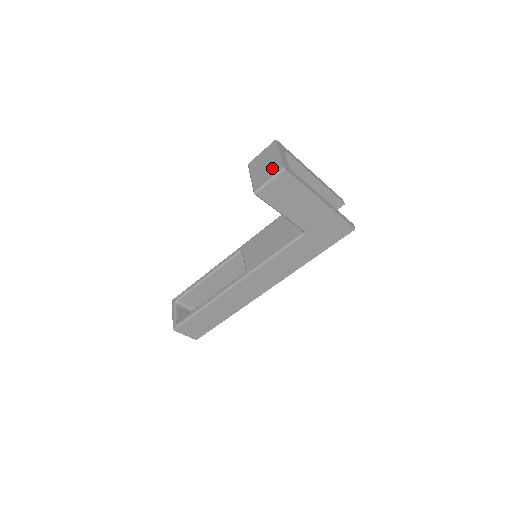
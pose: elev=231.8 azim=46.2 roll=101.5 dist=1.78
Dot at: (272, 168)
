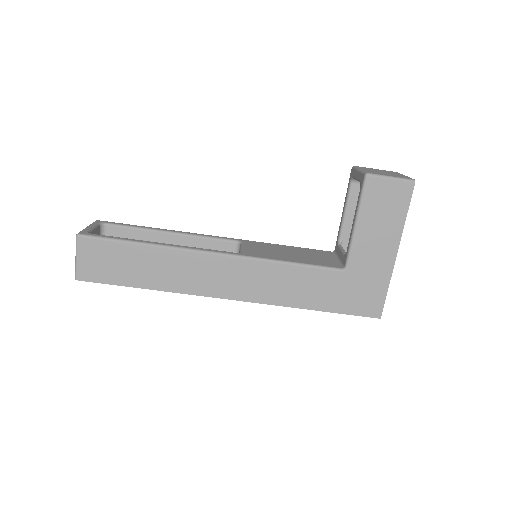
Dot at: (396, 175)
